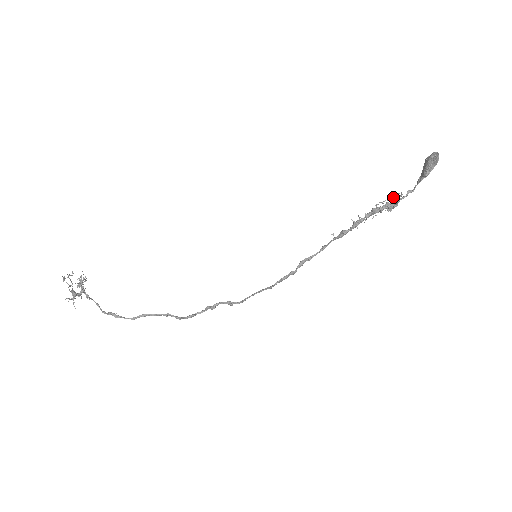
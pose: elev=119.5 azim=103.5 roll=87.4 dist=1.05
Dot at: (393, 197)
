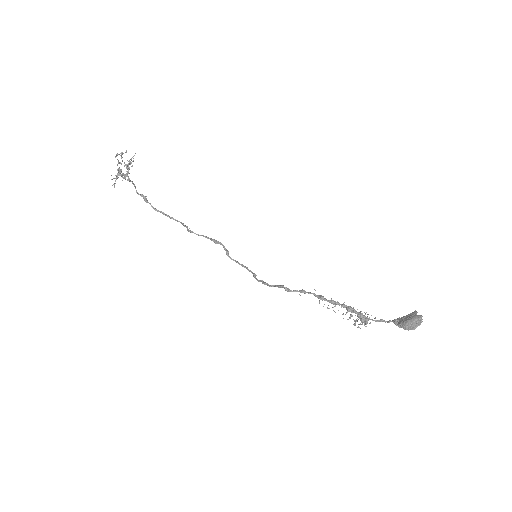
Dot at: occluded
